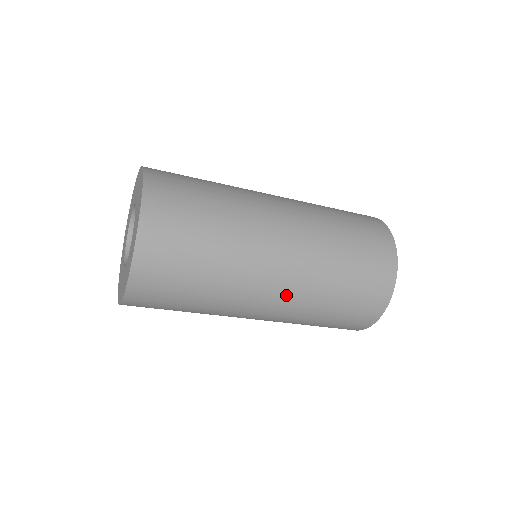
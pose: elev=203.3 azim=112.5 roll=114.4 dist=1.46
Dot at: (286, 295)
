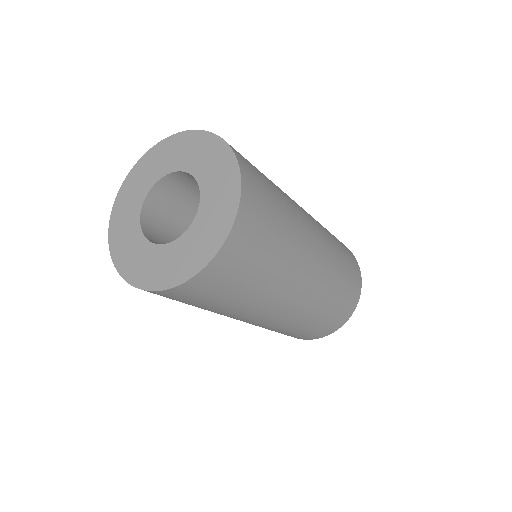
Dot at: (309, 295)
